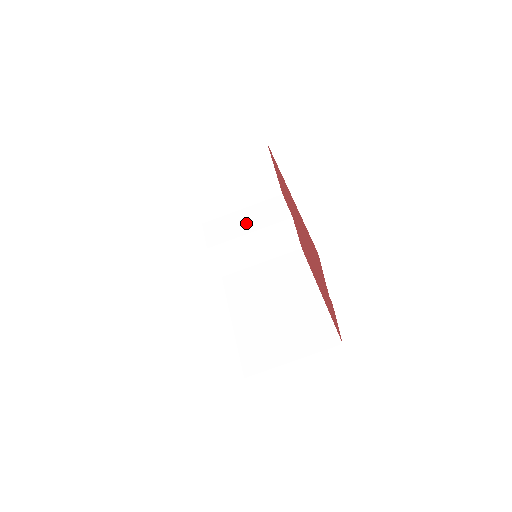
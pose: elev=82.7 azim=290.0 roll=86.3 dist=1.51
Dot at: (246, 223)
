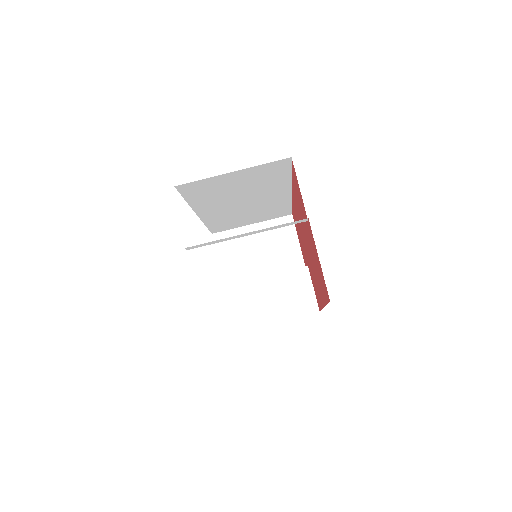
Dot at: occluded
